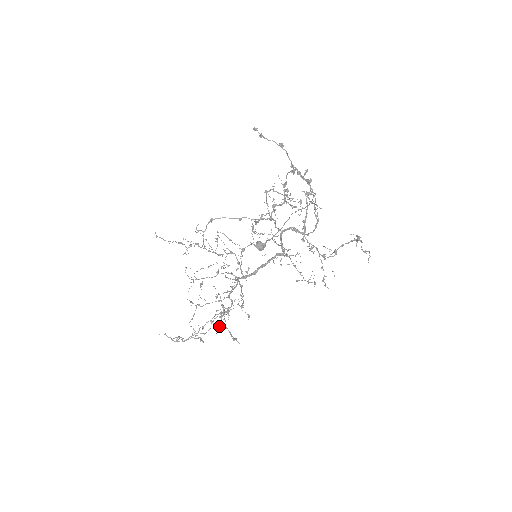
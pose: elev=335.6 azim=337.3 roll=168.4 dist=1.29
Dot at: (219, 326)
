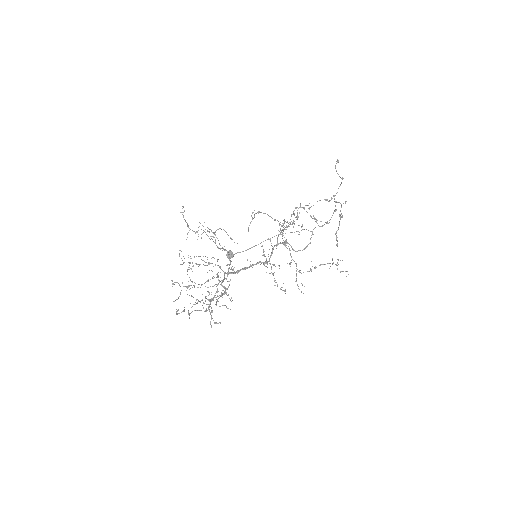
Dot at: occluded
